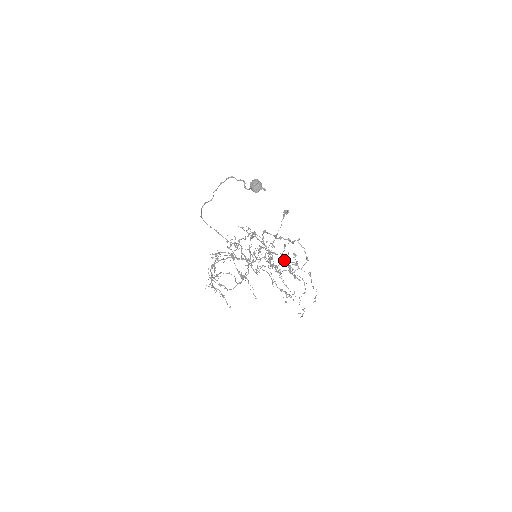
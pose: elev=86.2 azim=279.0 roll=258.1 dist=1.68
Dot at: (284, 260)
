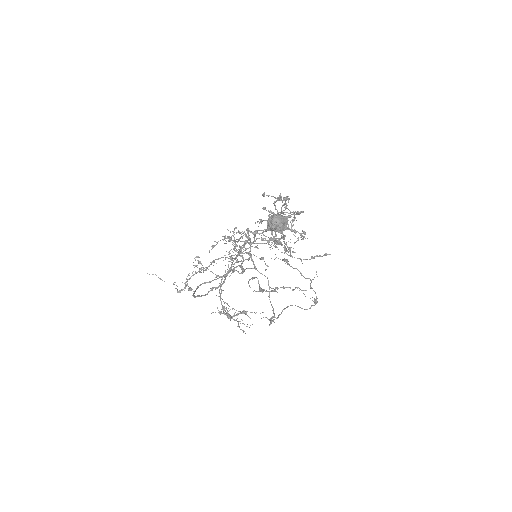
Dot at: occluded
